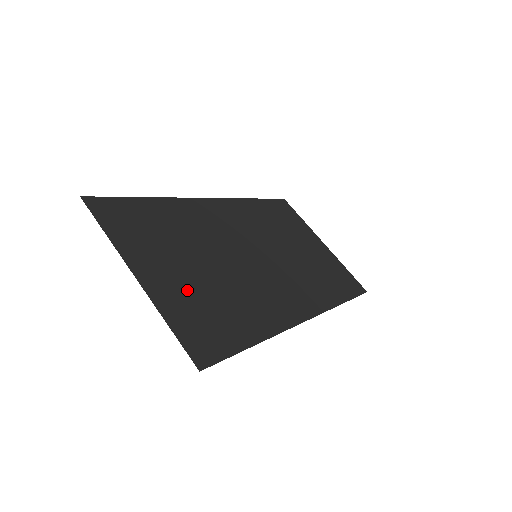
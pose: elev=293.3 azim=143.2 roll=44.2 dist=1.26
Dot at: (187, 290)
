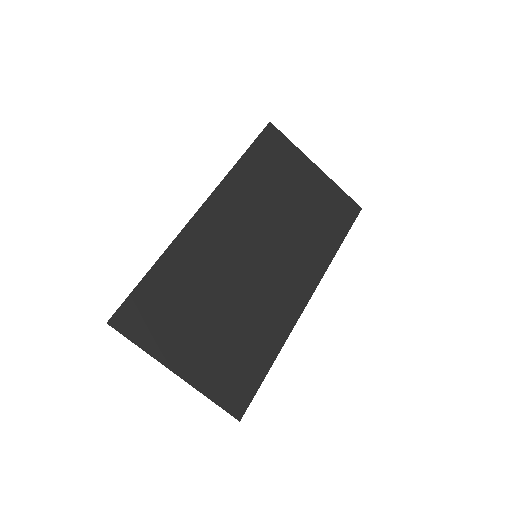
Dot at: (213, 354)
